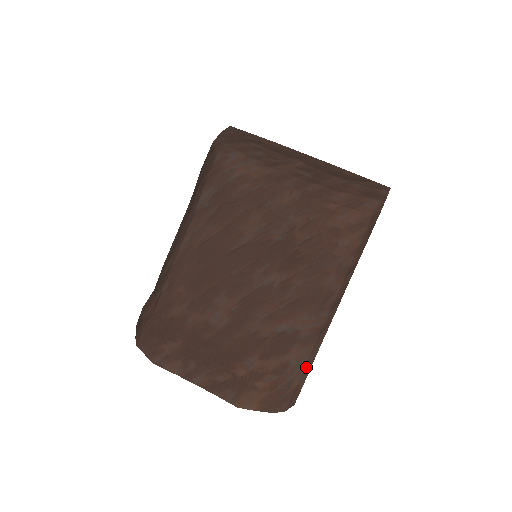
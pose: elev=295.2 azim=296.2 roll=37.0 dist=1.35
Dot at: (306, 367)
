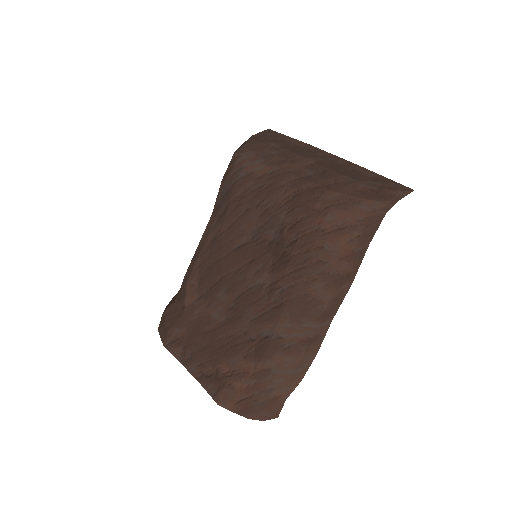
Dot at: (292, 380)
